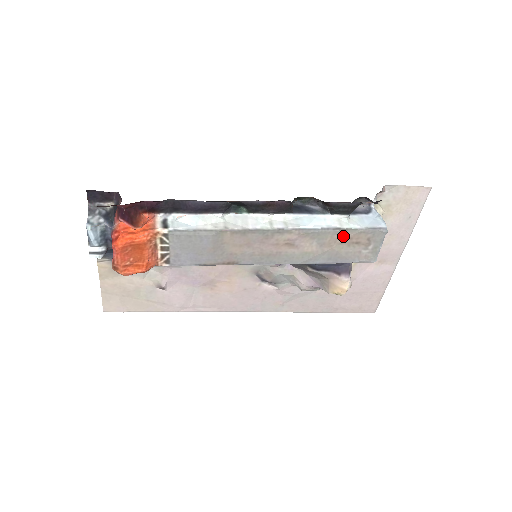
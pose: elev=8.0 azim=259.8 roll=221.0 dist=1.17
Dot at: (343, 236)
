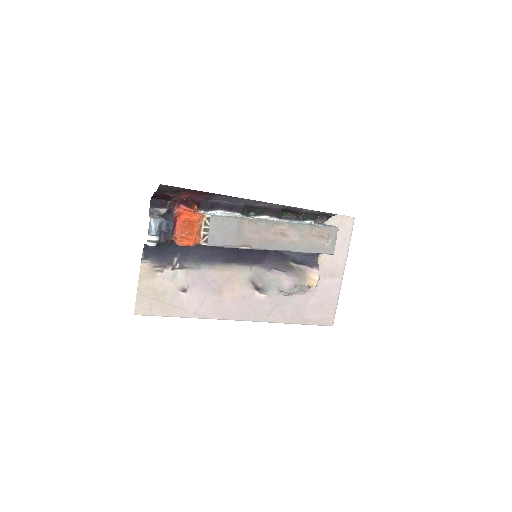
Dot at: (314, 230)
